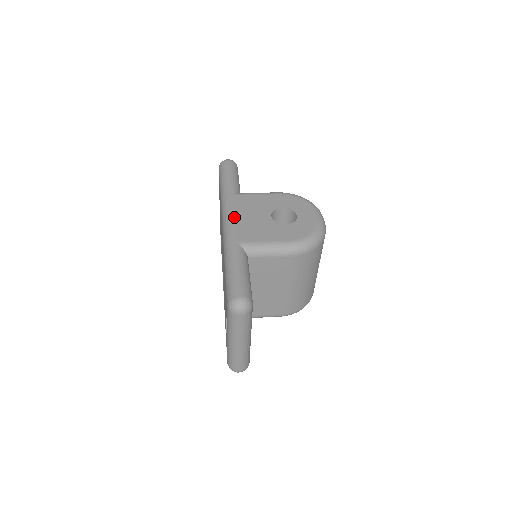
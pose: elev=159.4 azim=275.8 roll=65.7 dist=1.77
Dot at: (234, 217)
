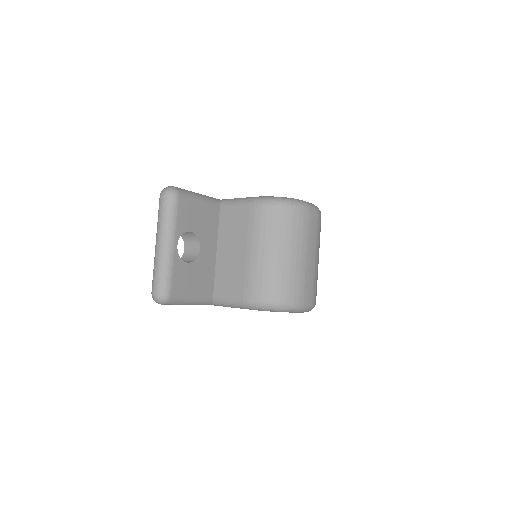
Dot at: occluded
